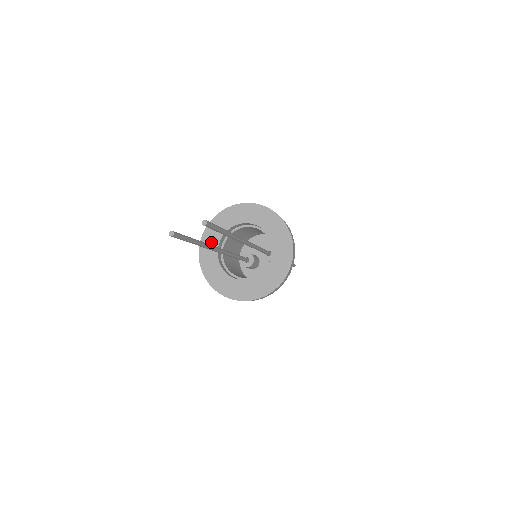
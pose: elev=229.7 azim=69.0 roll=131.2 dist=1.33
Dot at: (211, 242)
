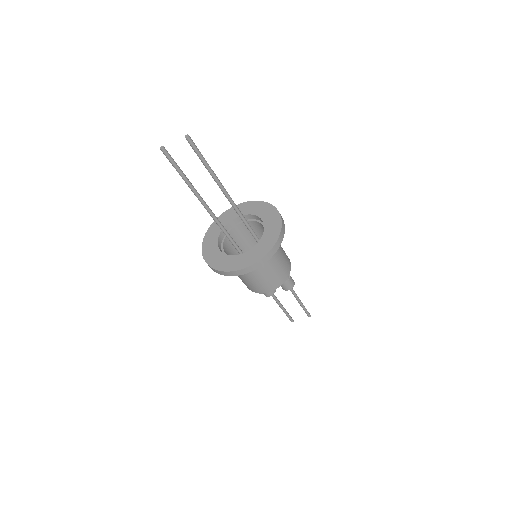
Dot at: (215, 231)
